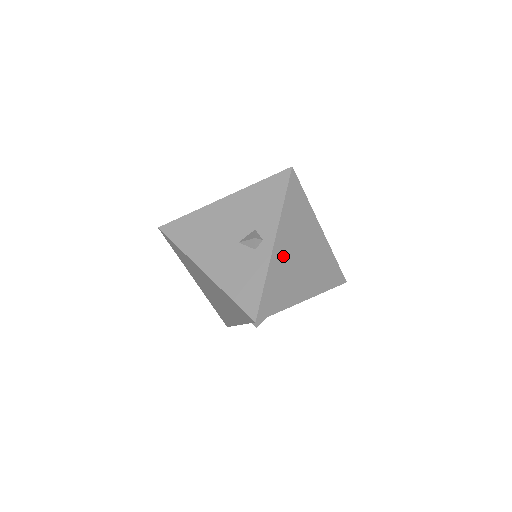
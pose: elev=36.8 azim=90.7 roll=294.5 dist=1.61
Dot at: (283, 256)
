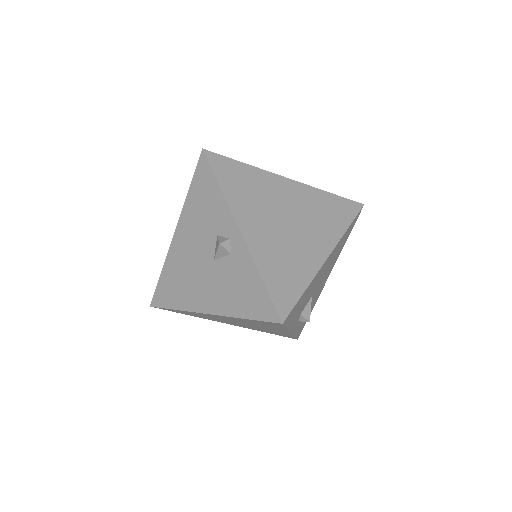
Dot at: (262, 237)
